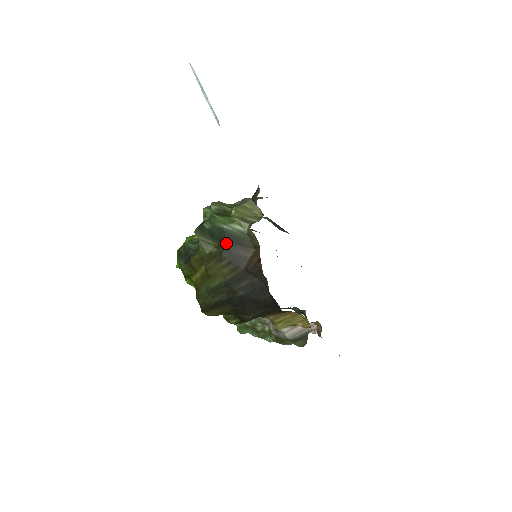
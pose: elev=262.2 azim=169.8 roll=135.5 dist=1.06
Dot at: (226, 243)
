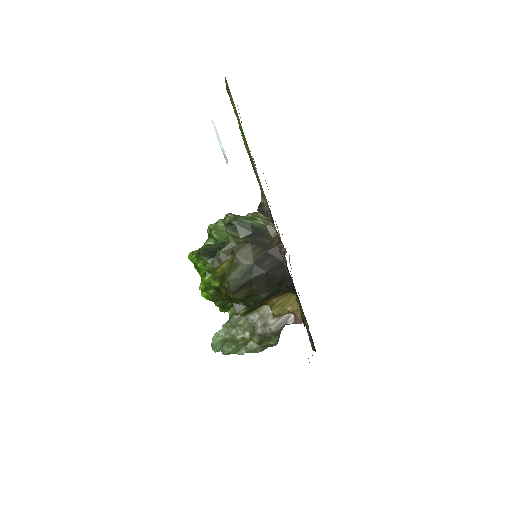
Dot at: (252, 233)
